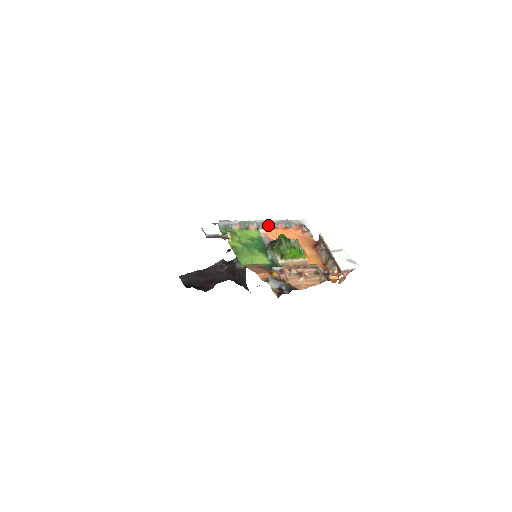
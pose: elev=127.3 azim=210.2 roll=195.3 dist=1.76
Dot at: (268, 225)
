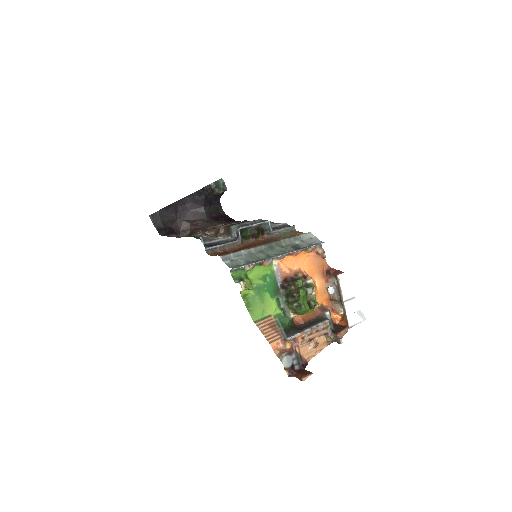
Dot at: (284, 256)
